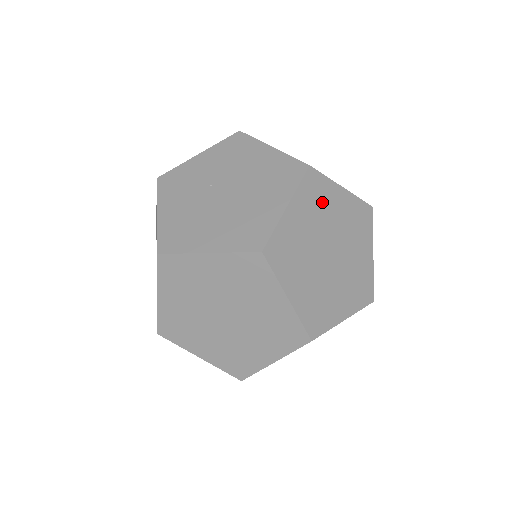
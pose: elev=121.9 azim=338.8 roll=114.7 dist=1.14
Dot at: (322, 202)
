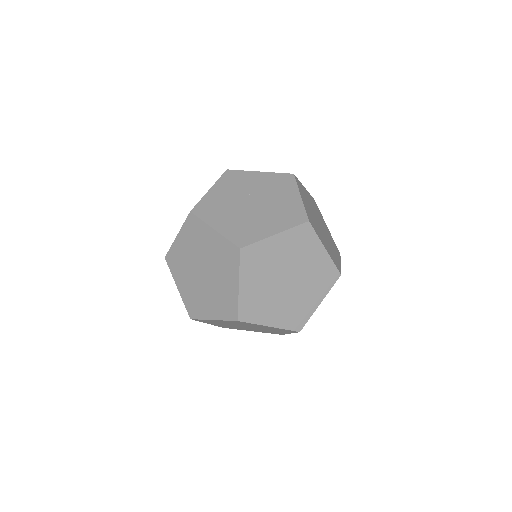
Dot at: (303, 248)
